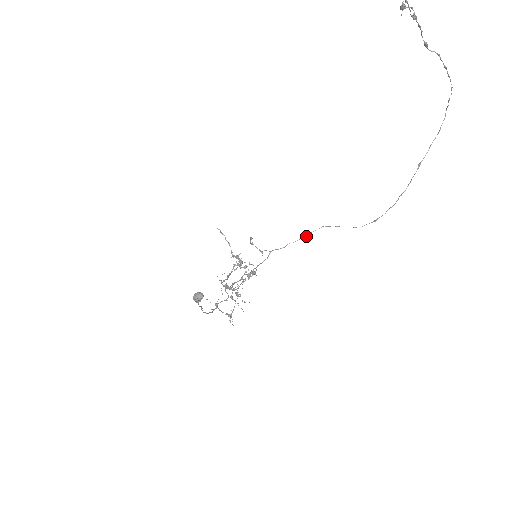
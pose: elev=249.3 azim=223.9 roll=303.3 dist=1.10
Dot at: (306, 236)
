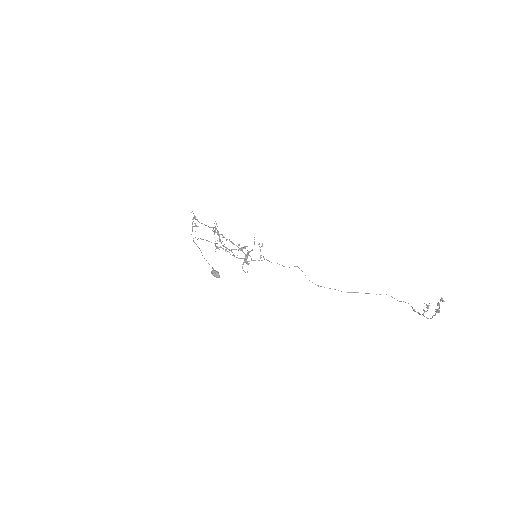
Dot at: occluded
